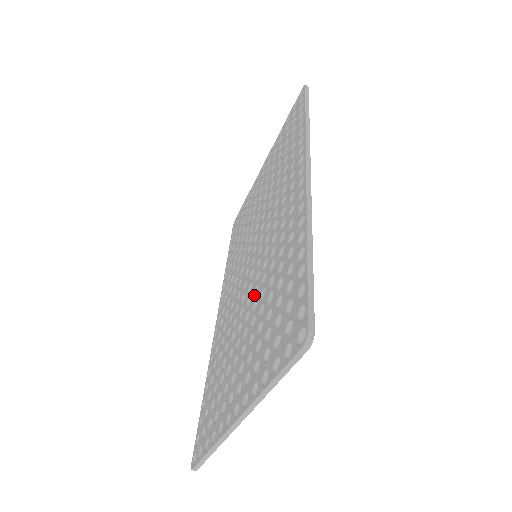
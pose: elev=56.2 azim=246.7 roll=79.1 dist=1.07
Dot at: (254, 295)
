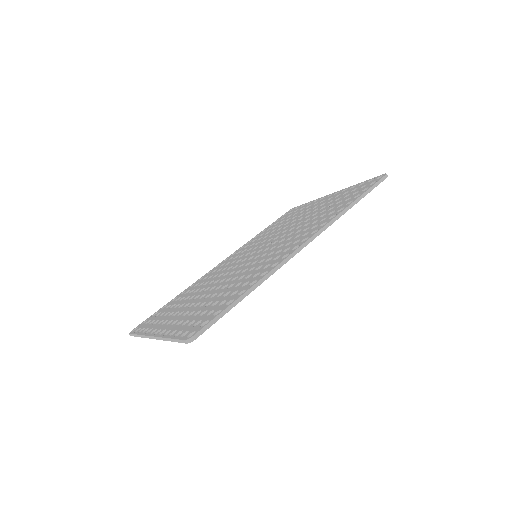
Dot at: (226, 281)
